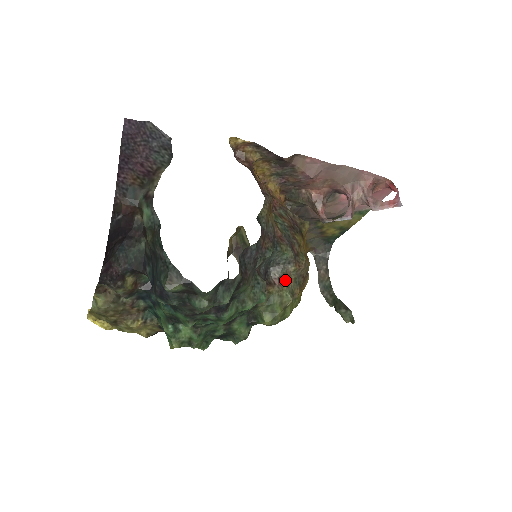
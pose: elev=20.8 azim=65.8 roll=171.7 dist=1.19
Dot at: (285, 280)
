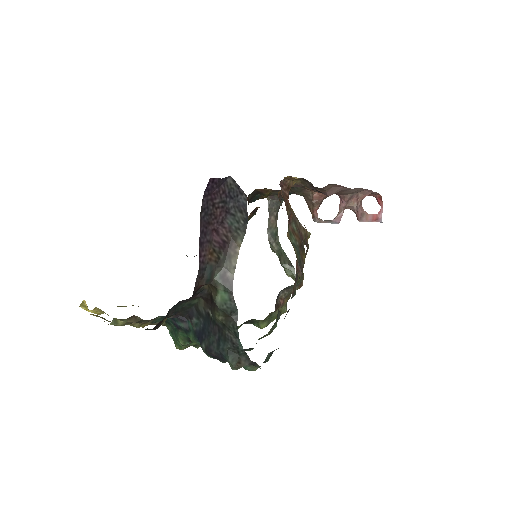
Dot at: (287, 298)
